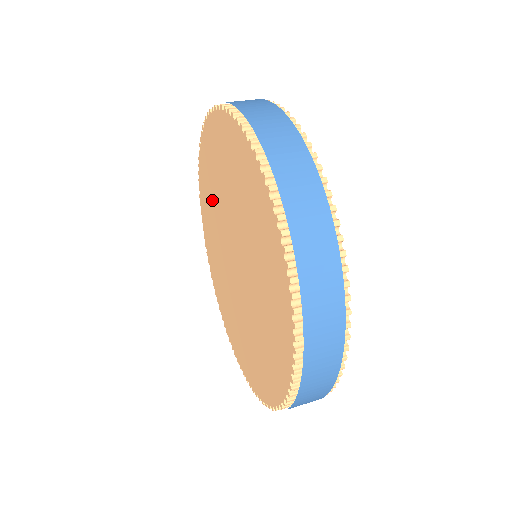
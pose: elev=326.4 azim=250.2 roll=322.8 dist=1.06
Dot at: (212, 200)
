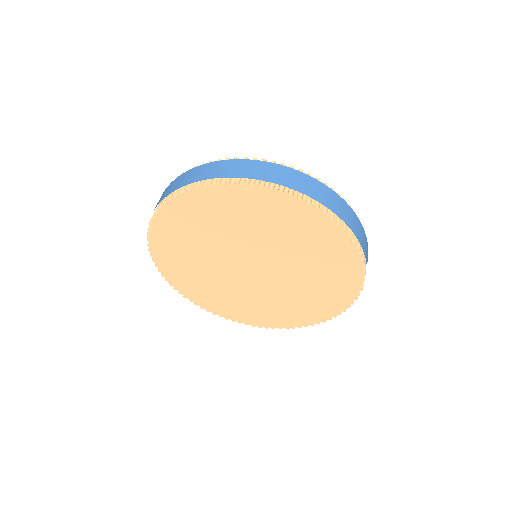
Dot at: (231, 224)
